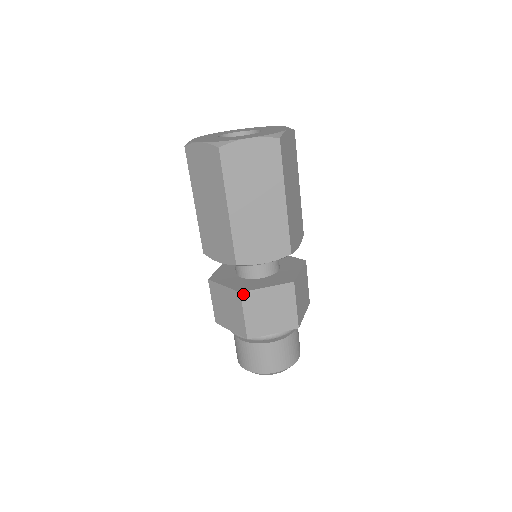
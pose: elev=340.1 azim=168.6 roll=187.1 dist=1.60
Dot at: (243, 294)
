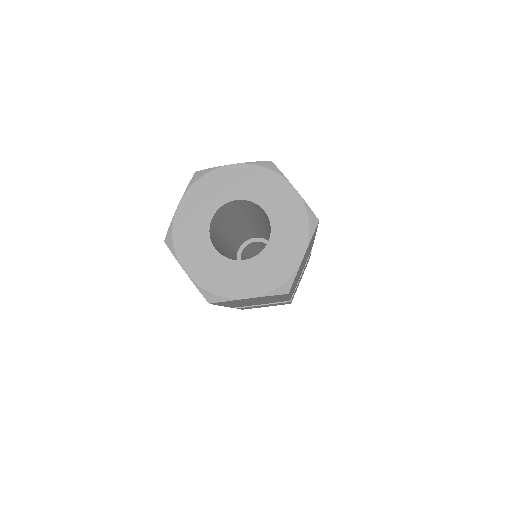
Dot at: occluded
